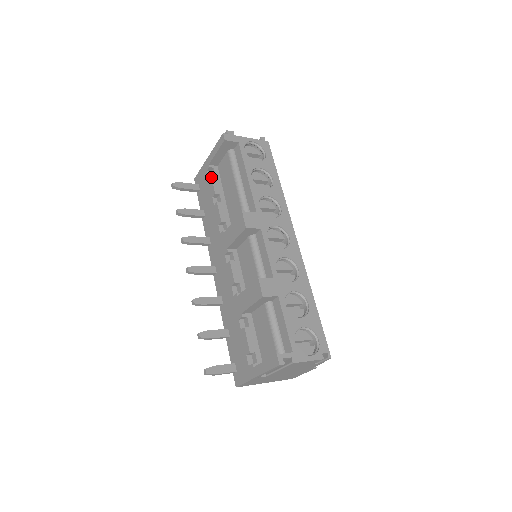
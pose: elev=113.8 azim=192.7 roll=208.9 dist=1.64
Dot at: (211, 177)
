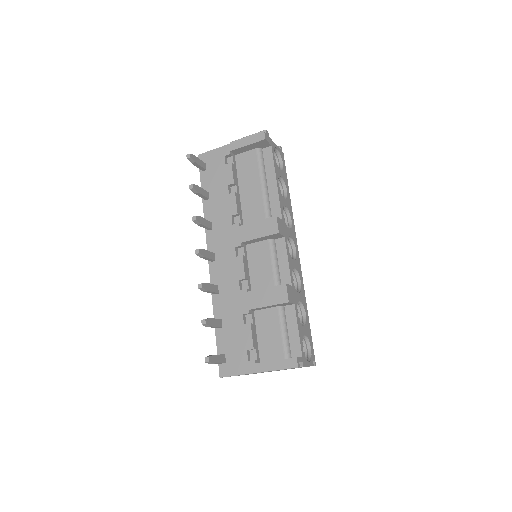
Dot at: (232, 165)
